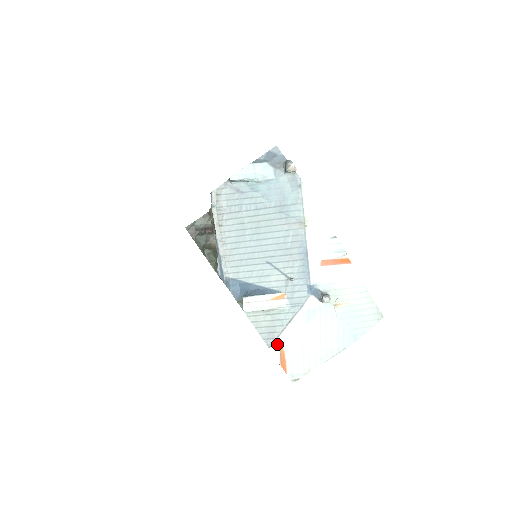
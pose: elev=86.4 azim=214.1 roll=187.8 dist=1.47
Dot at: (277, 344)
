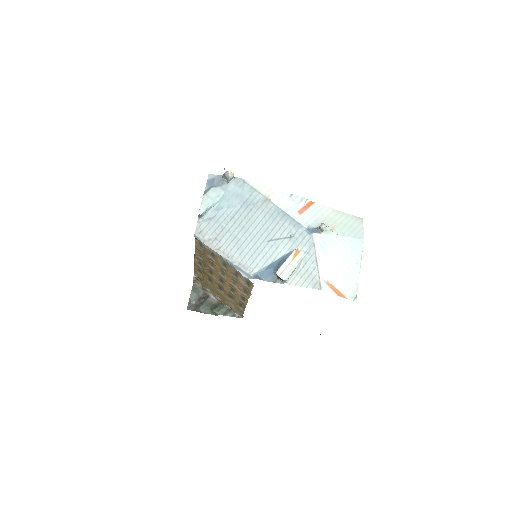
Dot at: (323, 283)
